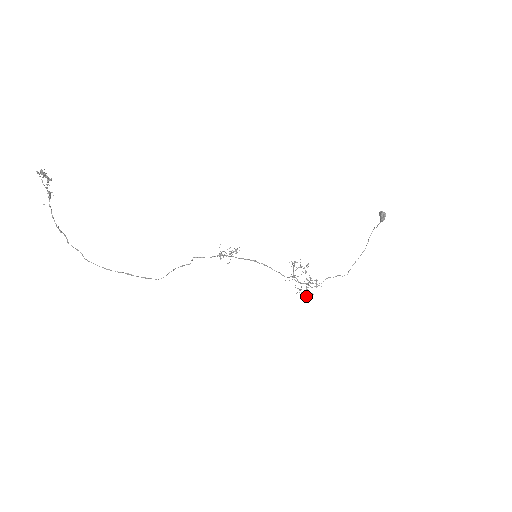
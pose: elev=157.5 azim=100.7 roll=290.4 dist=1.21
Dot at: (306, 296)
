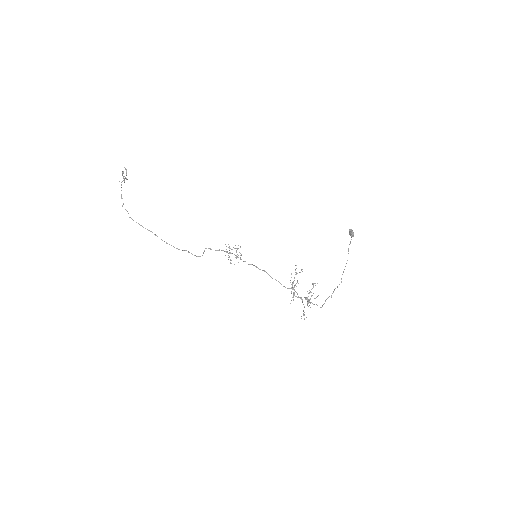
Dot at: (308, 306)
